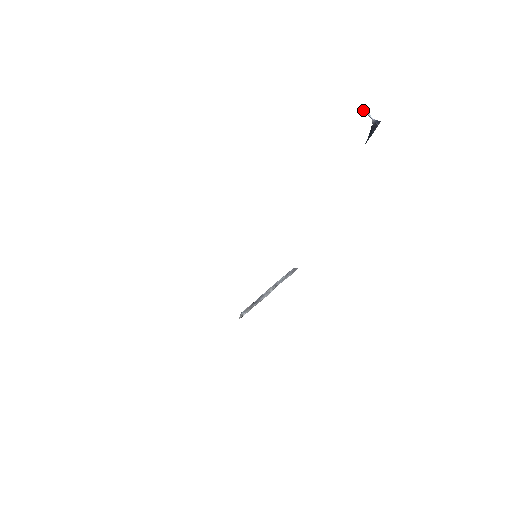
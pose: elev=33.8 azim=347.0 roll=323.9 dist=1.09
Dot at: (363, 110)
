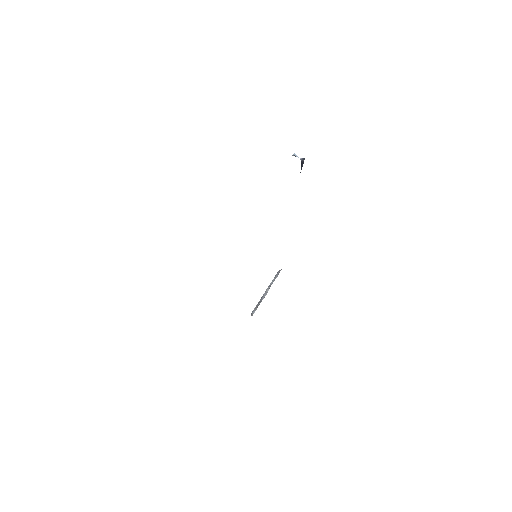
Dot at: (294, 155)
